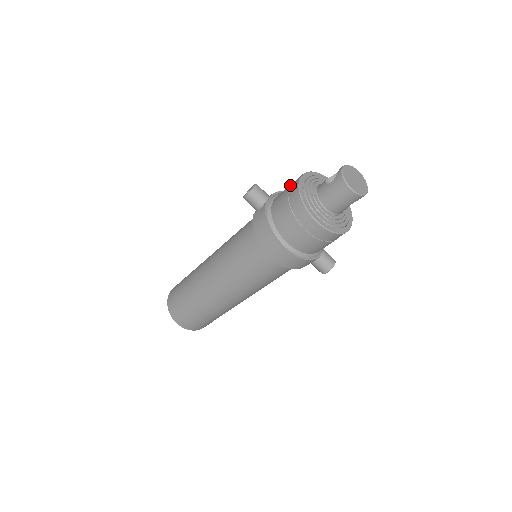
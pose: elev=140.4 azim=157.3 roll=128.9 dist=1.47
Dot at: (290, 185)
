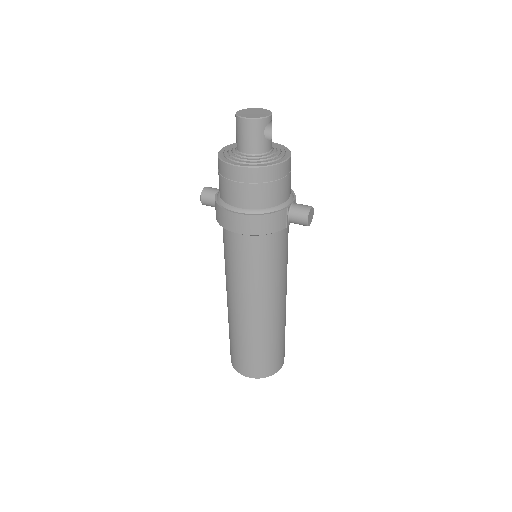
Dot at: occluded
